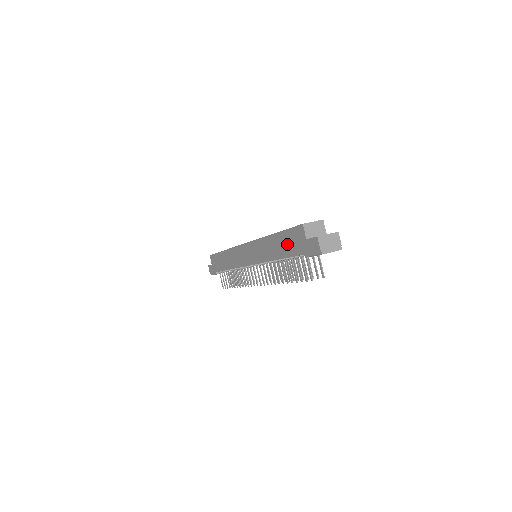
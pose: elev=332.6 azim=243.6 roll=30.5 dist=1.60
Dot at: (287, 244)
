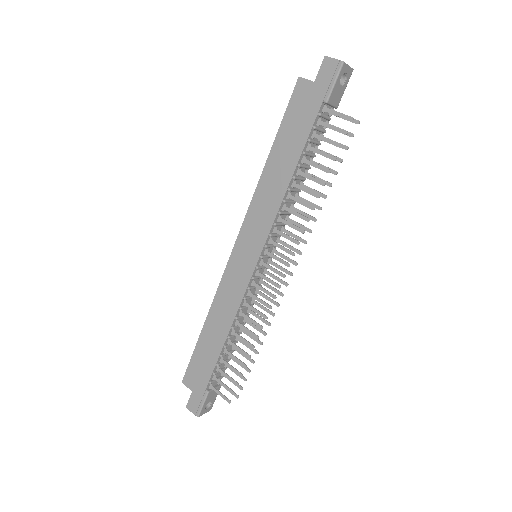
Dot at: (294, 131)
